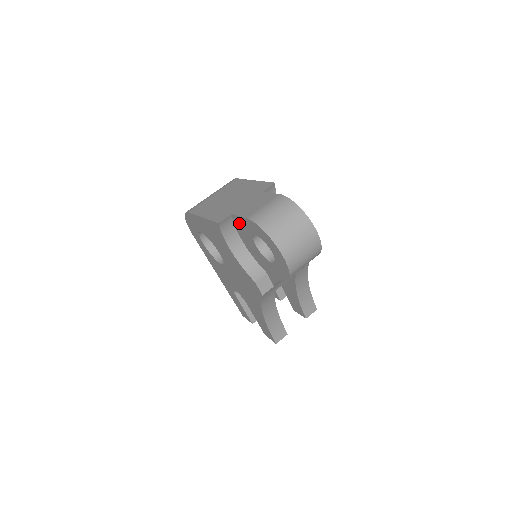
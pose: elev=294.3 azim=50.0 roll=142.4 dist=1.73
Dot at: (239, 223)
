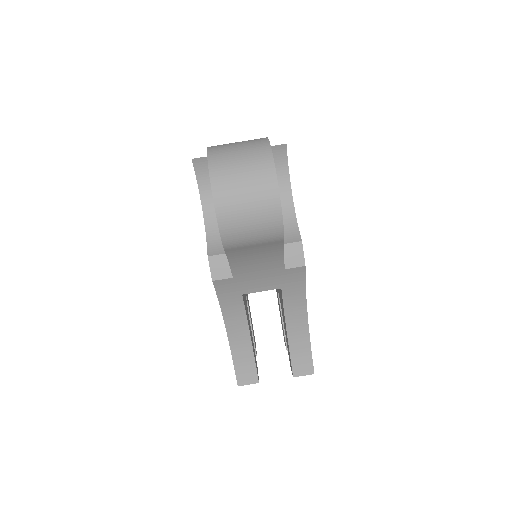
Dot at: occluded
